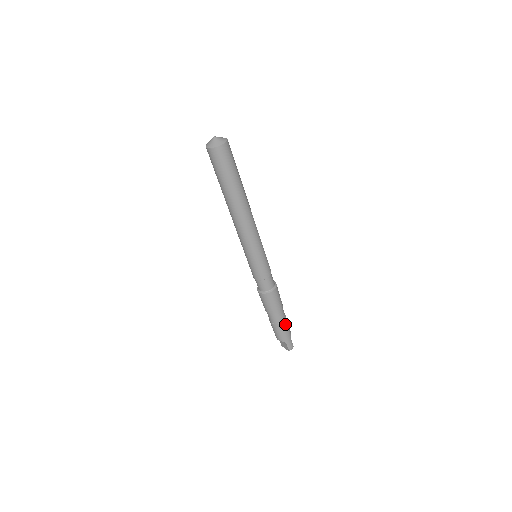
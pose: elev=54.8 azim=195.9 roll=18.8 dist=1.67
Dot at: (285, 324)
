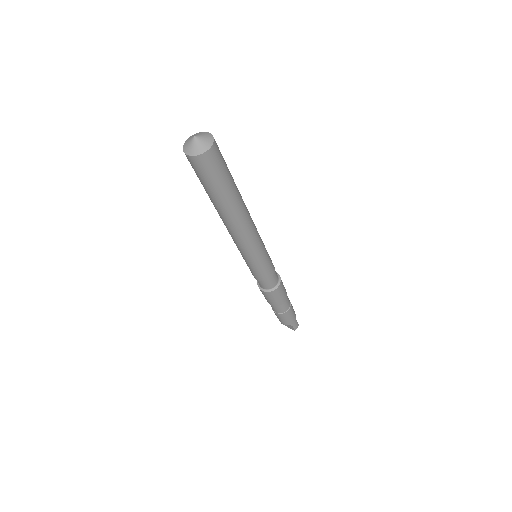
Dot at: (291, 310)
